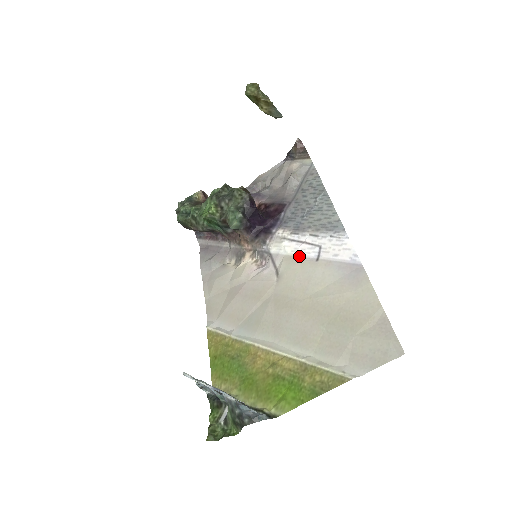
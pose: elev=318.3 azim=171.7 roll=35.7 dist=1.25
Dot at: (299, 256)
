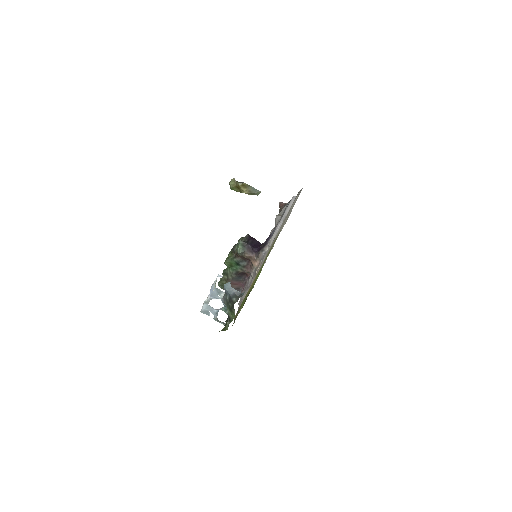
Dot at: (276, 233)
